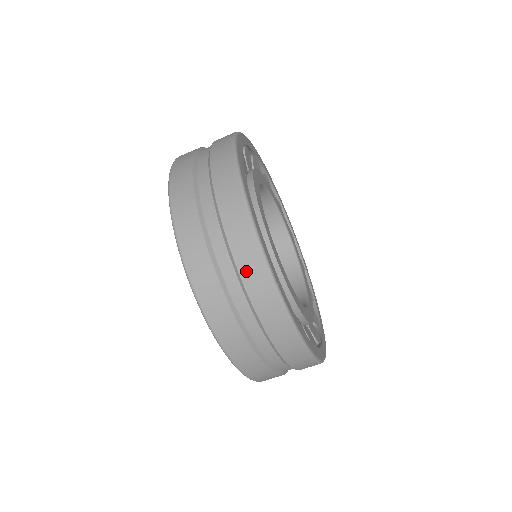
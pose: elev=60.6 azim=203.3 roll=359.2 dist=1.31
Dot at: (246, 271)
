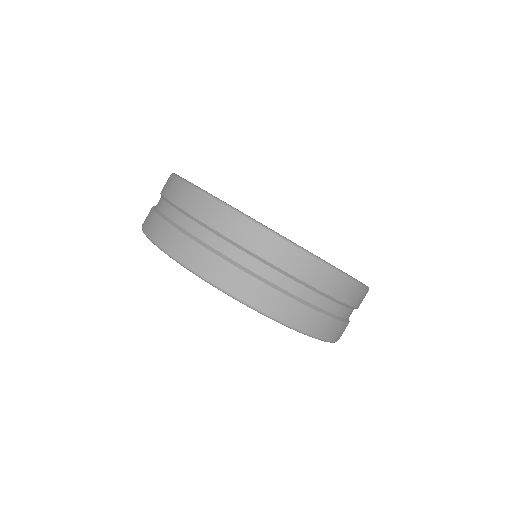
Dot at: (329, 288)
